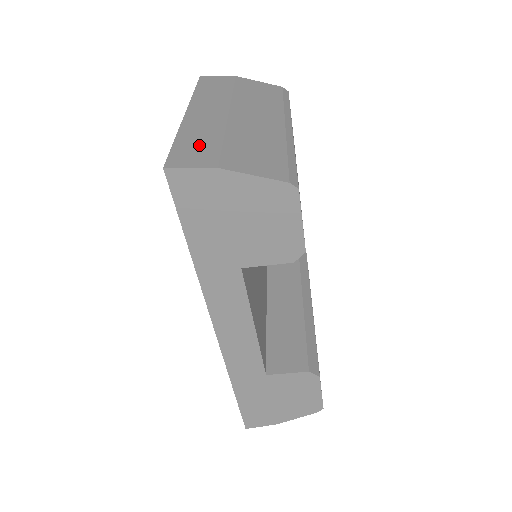
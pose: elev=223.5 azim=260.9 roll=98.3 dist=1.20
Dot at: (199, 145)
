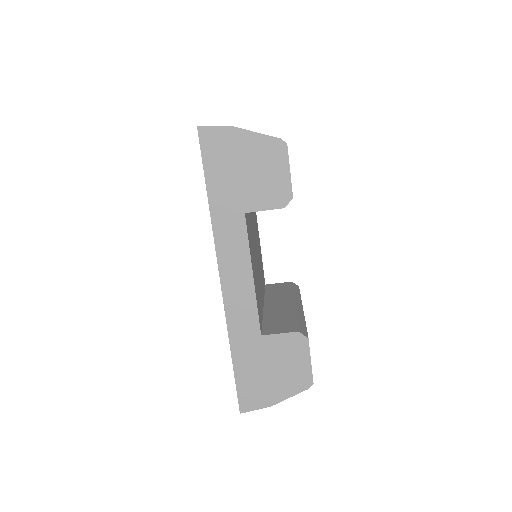
Dot at: occluded
